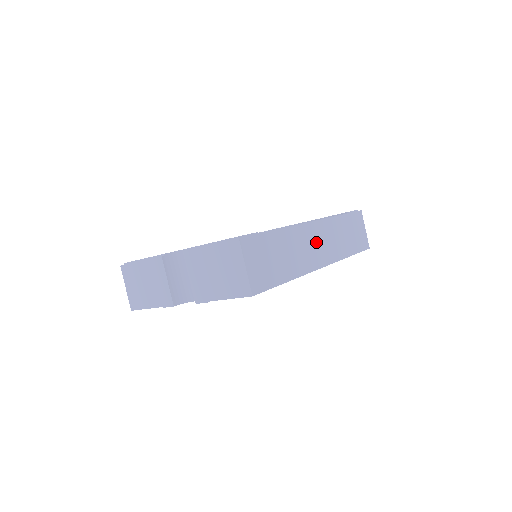
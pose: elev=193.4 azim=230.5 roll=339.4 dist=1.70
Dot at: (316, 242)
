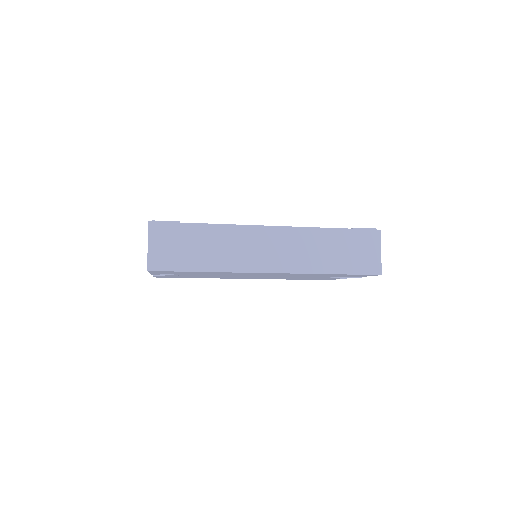
Dot at: (267, 246)
